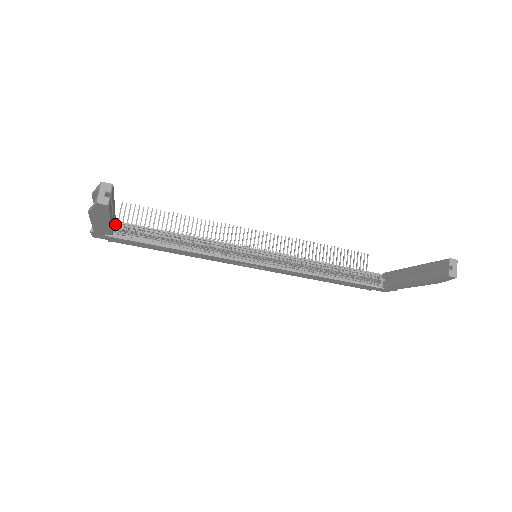
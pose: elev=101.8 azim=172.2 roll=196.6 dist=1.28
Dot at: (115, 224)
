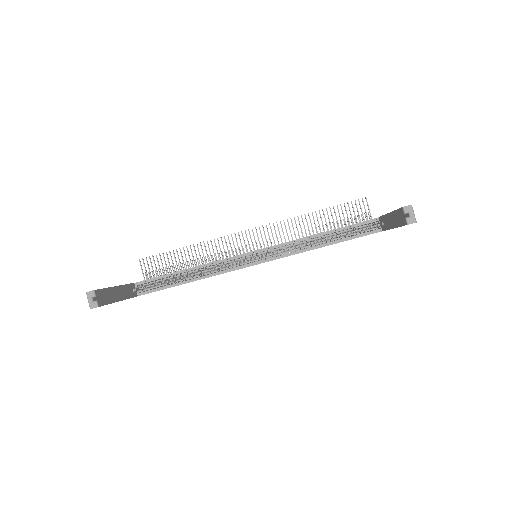
Dot at: (137, 285)
